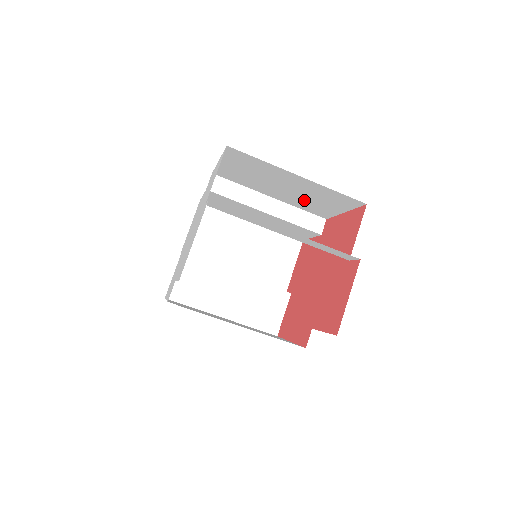
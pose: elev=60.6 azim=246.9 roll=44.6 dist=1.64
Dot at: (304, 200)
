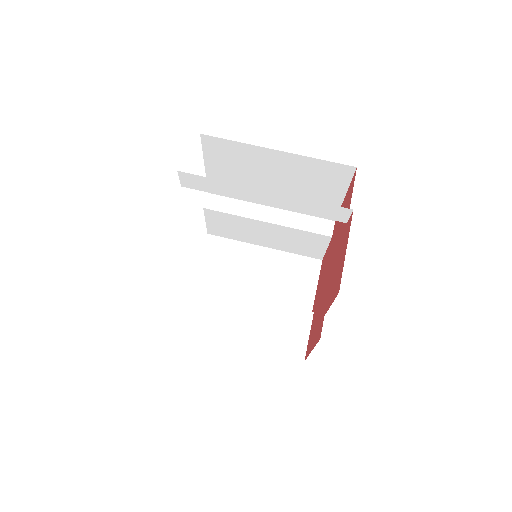
Dot at: (301, 195)
